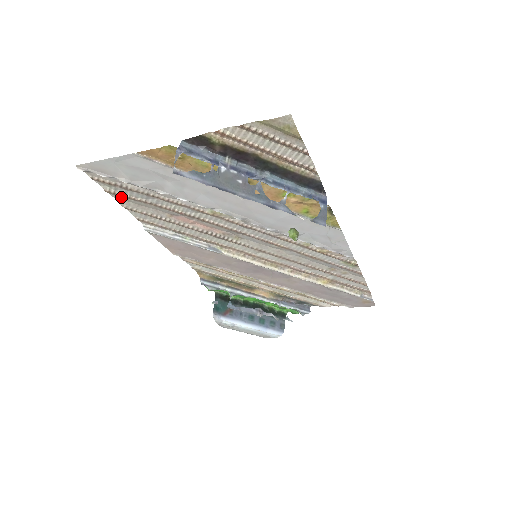
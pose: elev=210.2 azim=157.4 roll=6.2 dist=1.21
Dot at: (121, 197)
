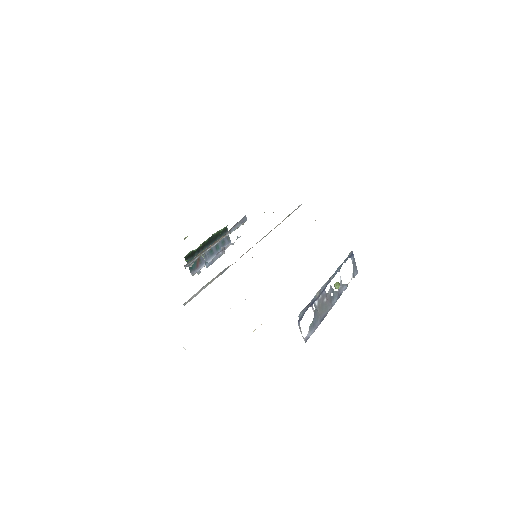
Dot at: occluded
